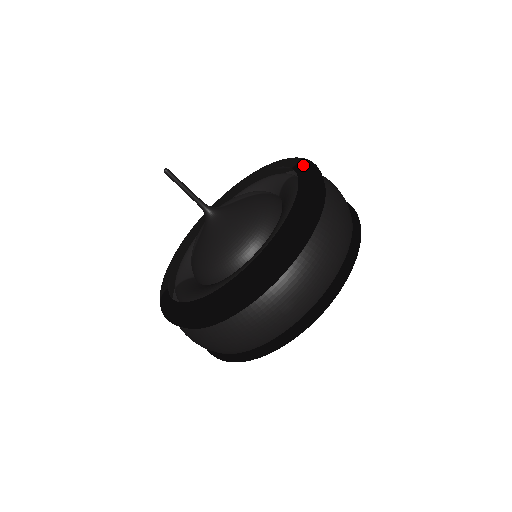
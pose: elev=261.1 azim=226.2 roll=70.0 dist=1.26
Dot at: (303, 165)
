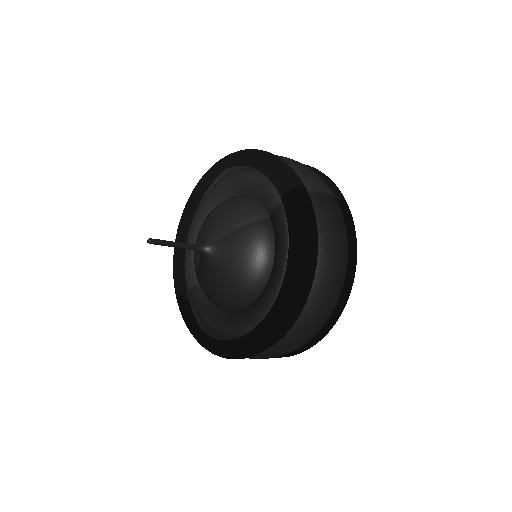
Dot at: (292, 202)
